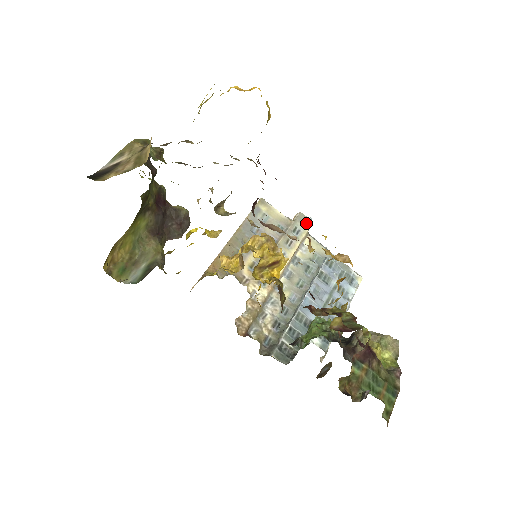
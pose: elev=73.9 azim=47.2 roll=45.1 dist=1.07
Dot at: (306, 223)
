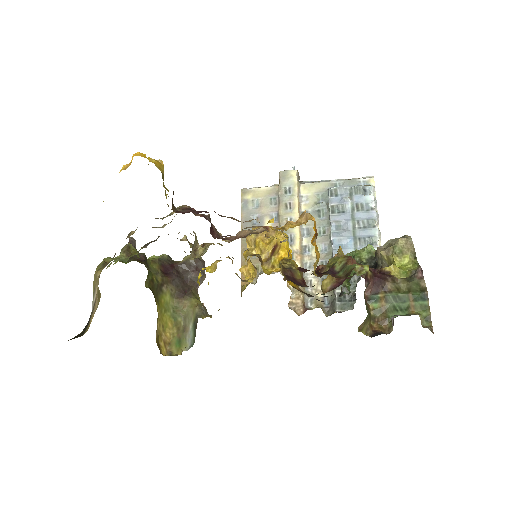
Dot at: (291, 176)
